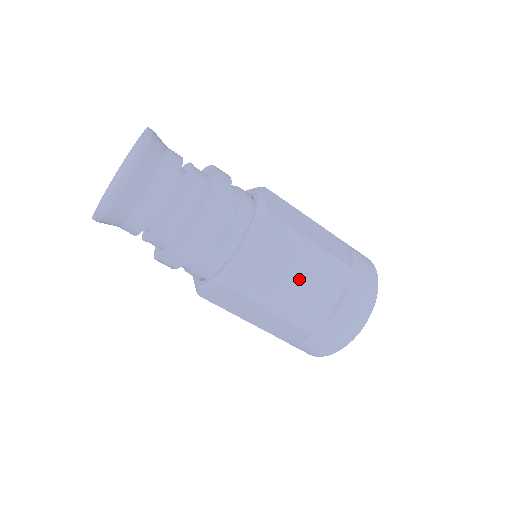
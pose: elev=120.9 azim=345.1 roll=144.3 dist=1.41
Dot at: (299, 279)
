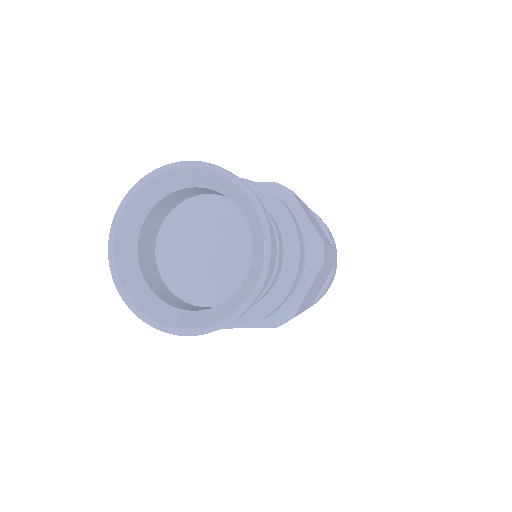
Dot at: occluded
